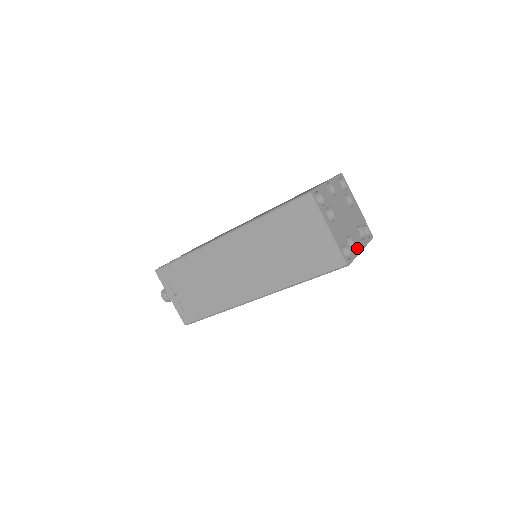
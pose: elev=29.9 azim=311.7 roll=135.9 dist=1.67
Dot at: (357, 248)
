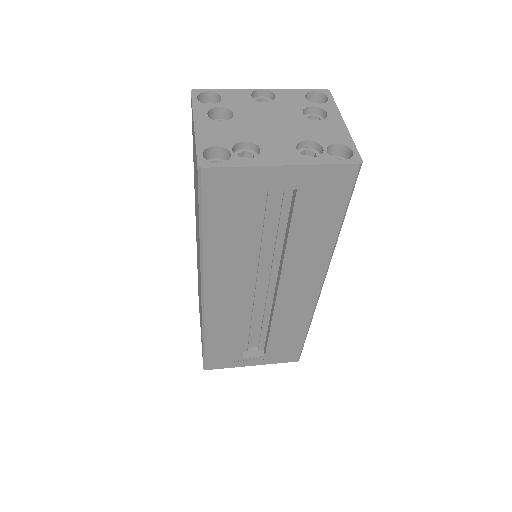
Dot at: (267, 159)
